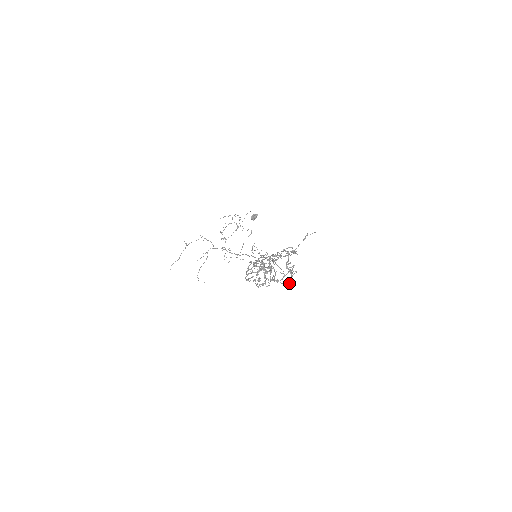
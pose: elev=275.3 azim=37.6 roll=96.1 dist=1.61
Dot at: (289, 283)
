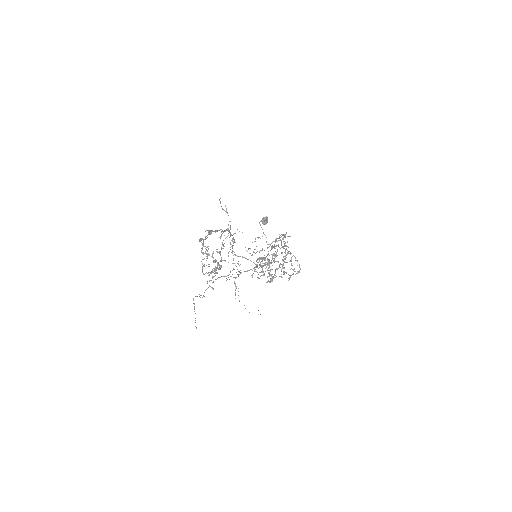
Dot at: (217, 265)
